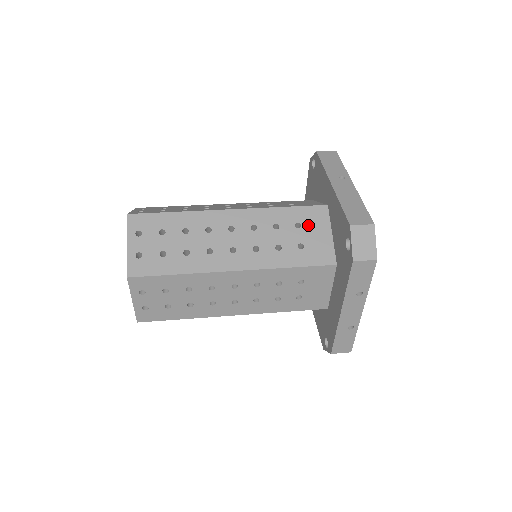
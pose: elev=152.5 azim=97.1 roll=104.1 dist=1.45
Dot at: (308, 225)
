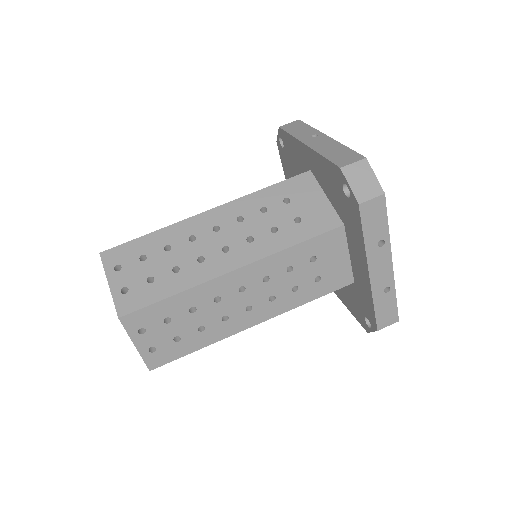
Dot at: (297, 196)
